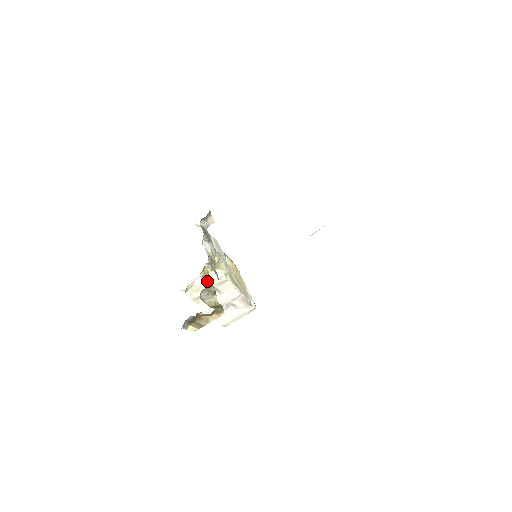
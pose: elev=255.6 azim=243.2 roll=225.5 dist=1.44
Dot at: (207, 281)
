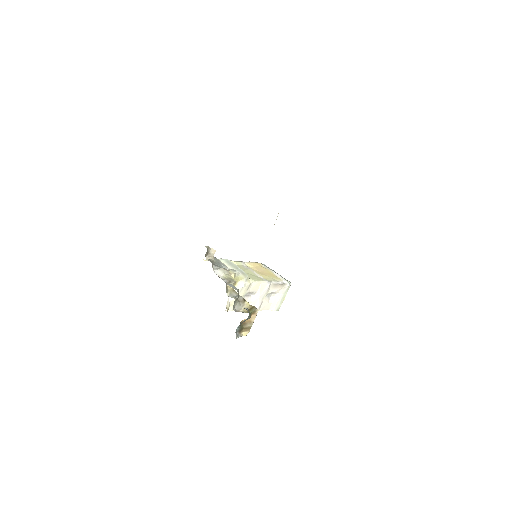
Dot at: (235, 295)
